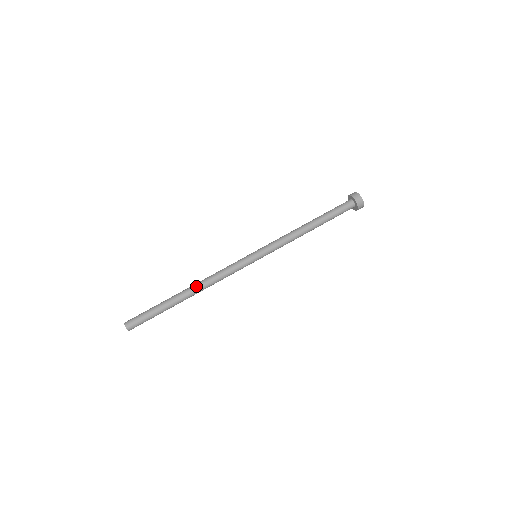
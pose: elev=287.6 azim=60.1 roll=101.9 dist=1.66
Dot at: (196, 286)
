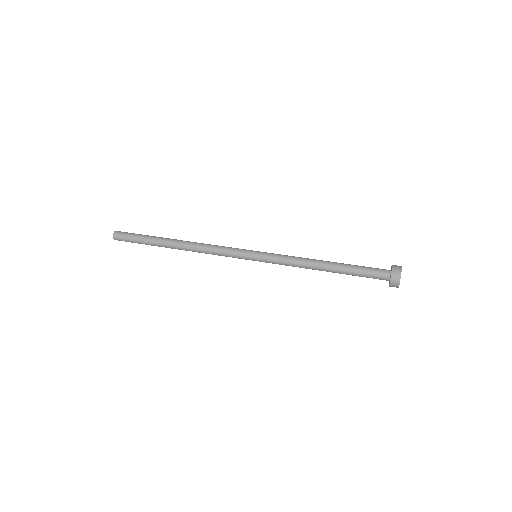
Dot at: (187, 242)
